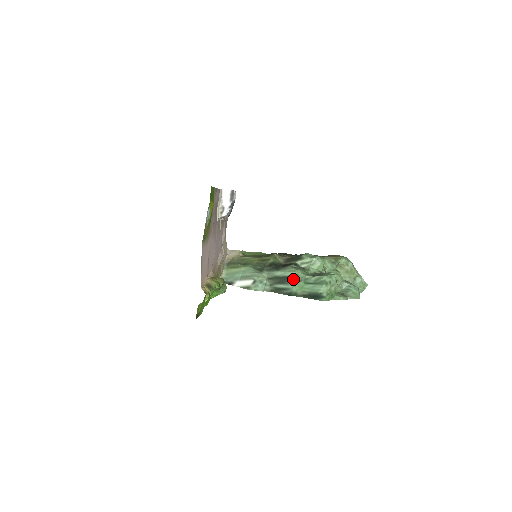
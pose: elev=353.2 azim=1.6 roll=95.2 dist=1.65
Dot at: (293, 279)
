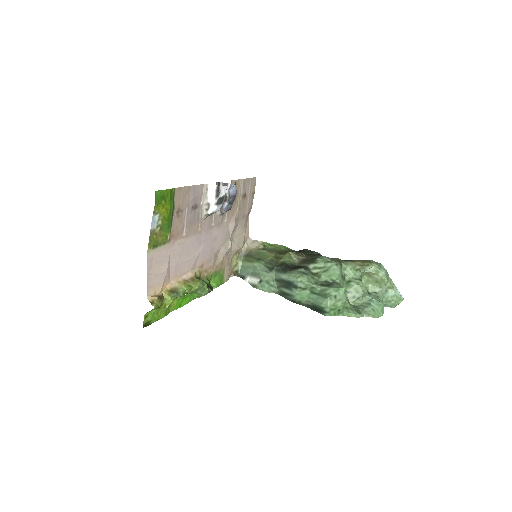
Dot at: (296, 286)
